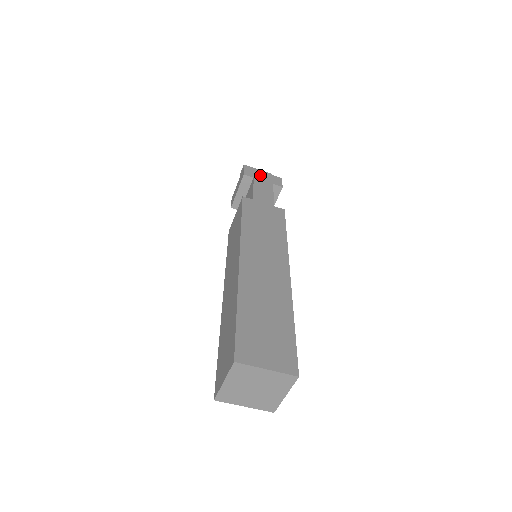
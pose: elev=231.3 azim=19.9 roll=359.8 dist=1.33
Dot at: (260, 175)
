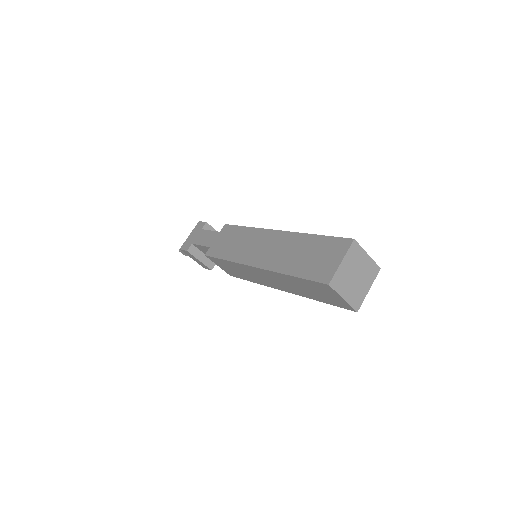
Dot at: (191, 238)
